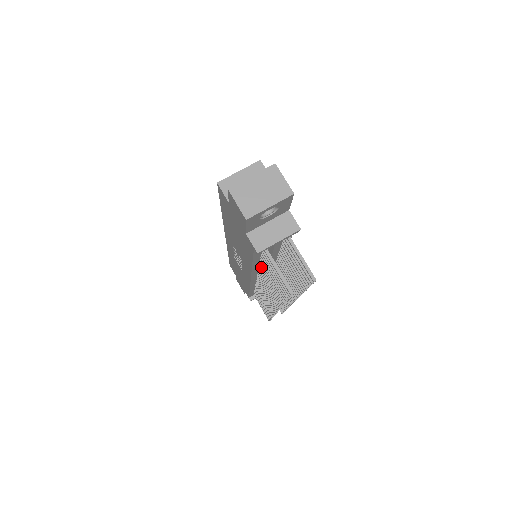
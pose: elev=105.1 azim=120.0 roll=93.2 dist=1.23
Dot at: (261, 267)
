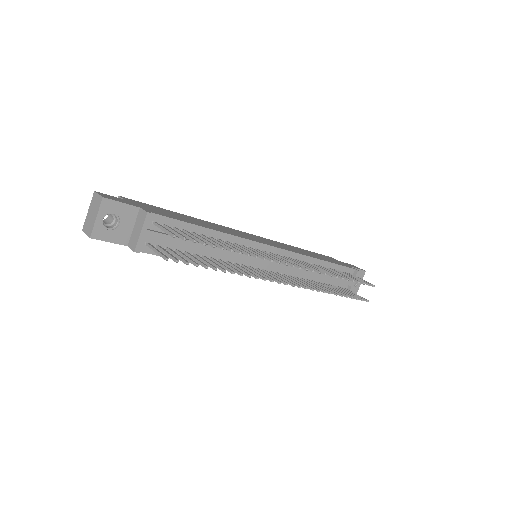
Dot at: (212, 260)
